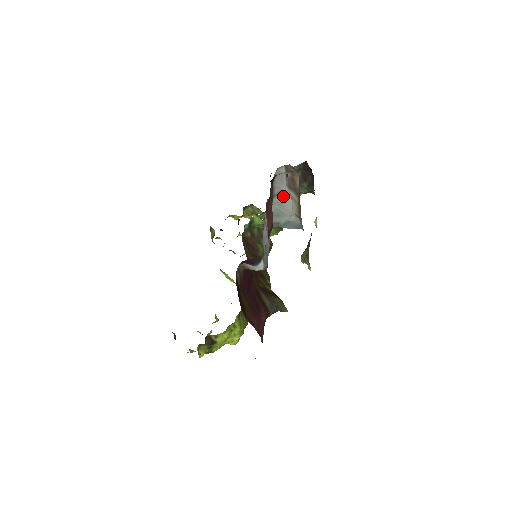
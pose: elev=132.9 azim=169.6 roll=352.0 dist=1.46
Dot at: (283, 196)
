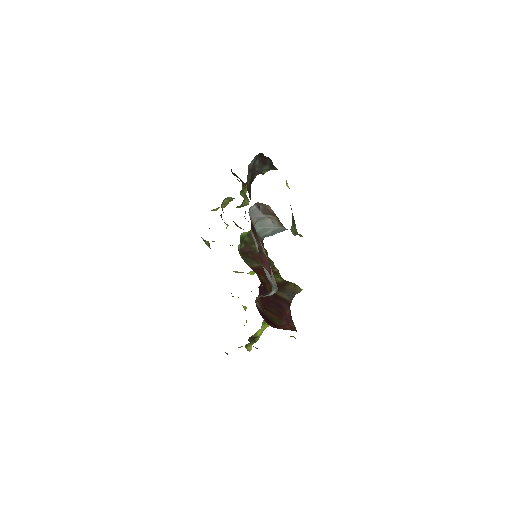
Dot at: (262, 220)
